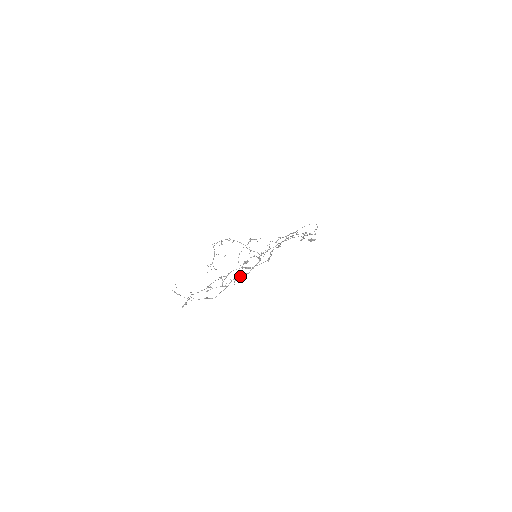
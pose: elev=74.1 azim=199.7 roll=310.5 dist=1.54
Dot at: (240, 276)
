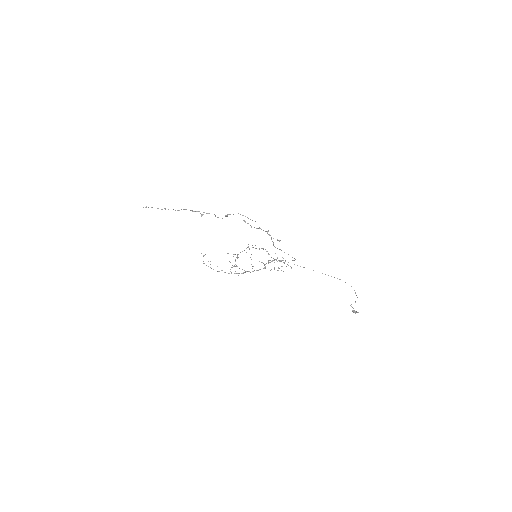
Dot at: (245, 271)
